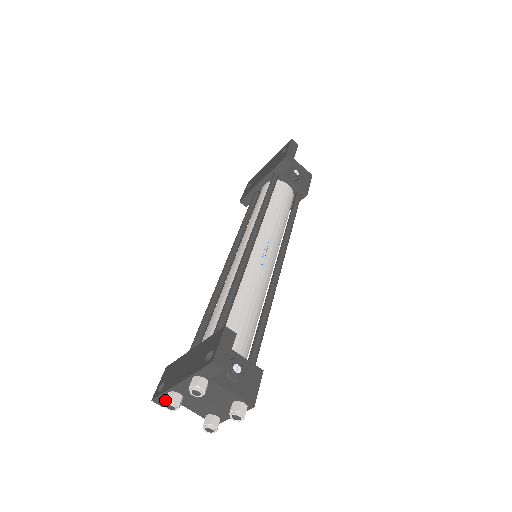
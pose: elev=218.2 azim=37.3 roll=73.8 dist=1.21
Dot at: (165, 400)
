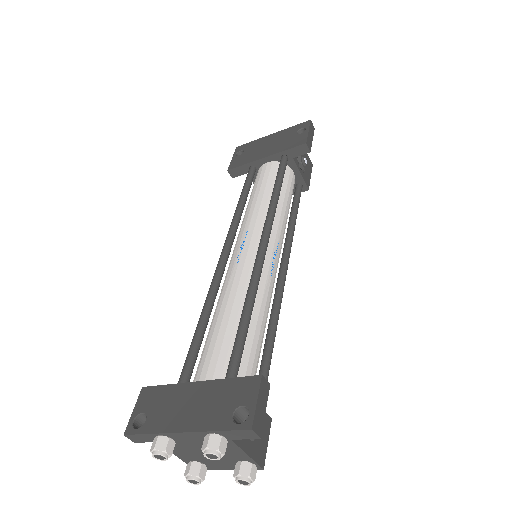
Dot at: (155, 448)
